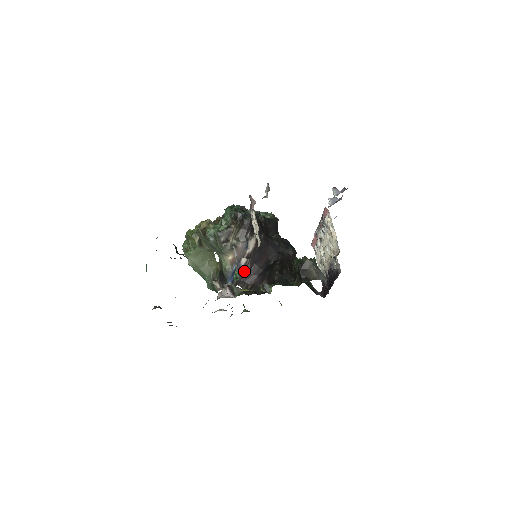
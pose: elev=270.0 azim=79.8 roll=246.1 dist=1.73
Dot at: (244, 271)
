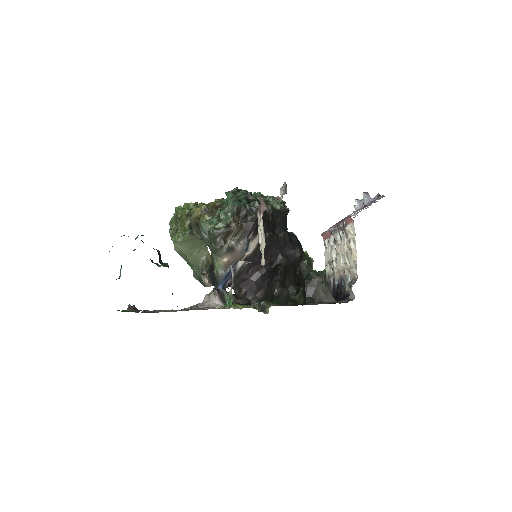
Dot at: (239, 274)
